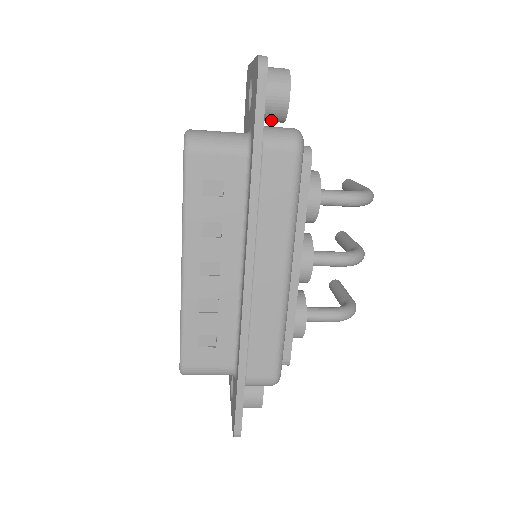
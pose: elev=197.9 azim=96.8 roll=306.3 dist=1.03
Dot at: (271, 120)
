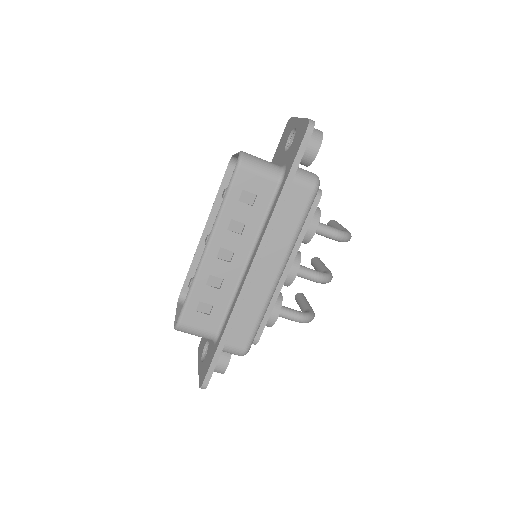
Dot at: occluded
